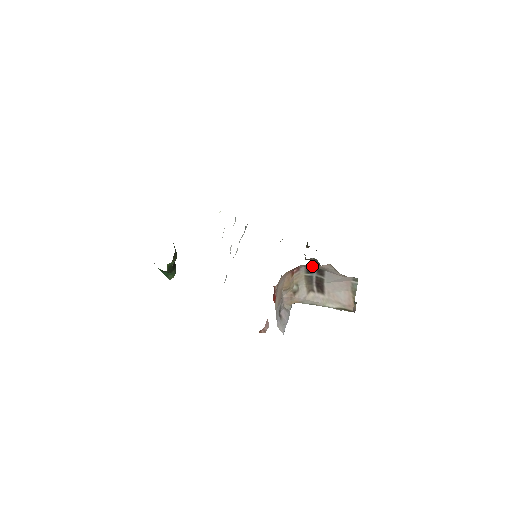
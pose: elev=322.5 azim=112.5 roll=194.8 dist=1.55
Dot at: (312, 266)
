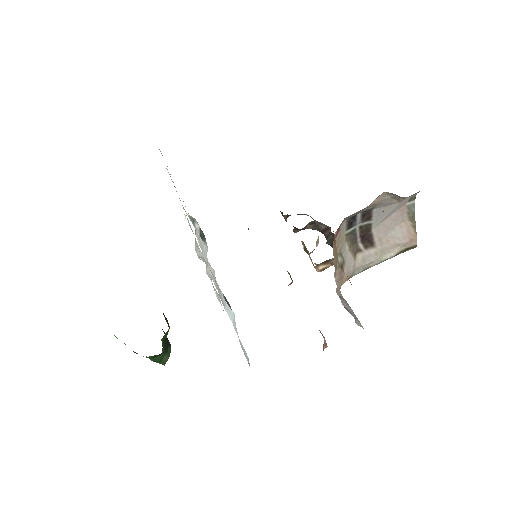
Dot at: (359, 211)
